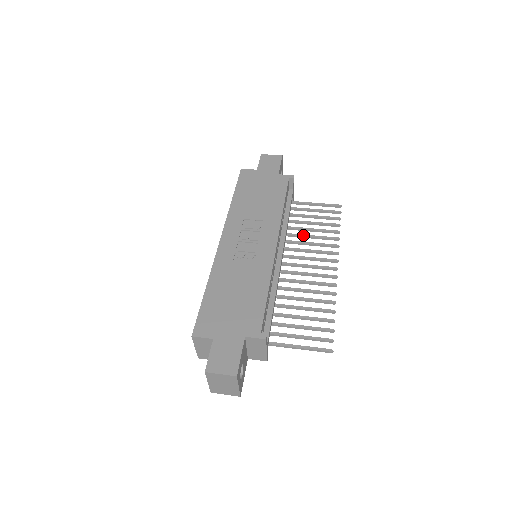
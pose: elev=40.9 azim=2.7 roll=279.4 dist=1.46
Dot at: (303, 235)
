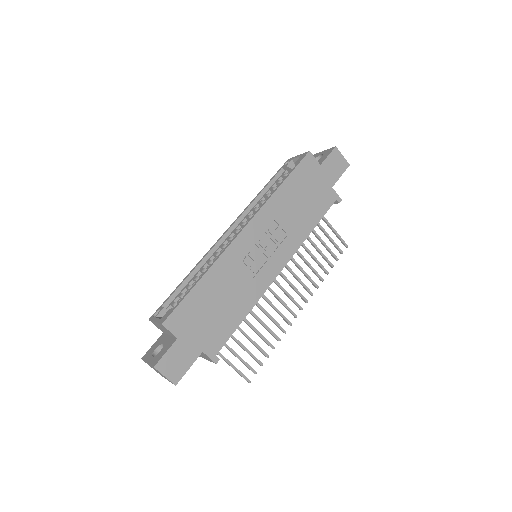
Dot at: (302, 256)
